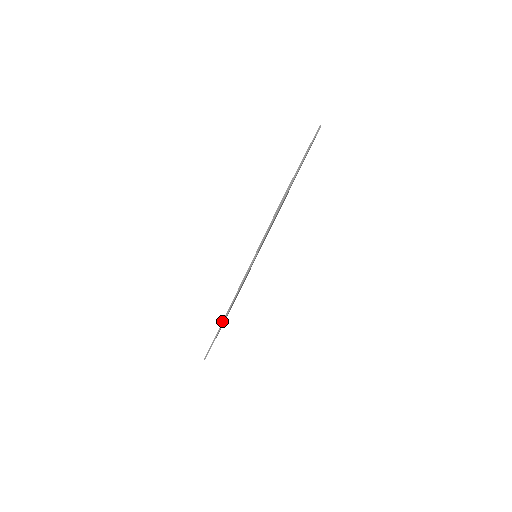
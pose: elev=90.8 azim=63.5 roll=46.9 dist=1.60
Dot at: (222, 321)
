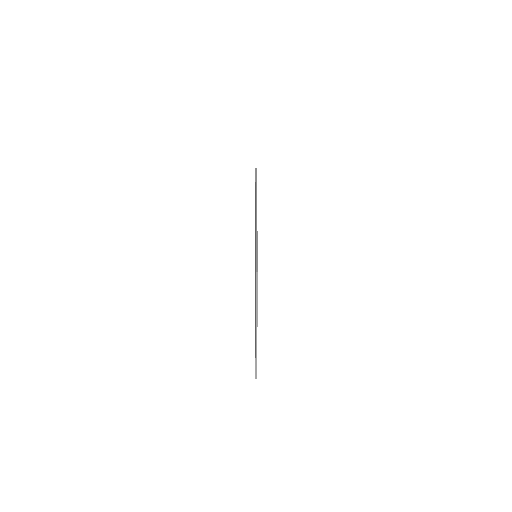
Dot at: occluded
